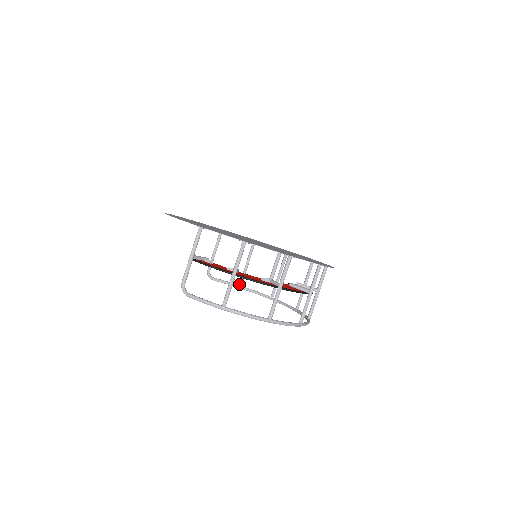
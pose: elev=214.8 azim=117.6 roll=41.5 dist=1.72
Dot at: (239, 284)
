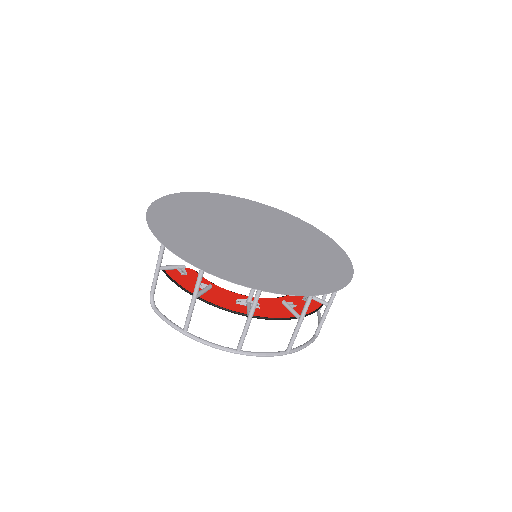
Dot at: occluded
